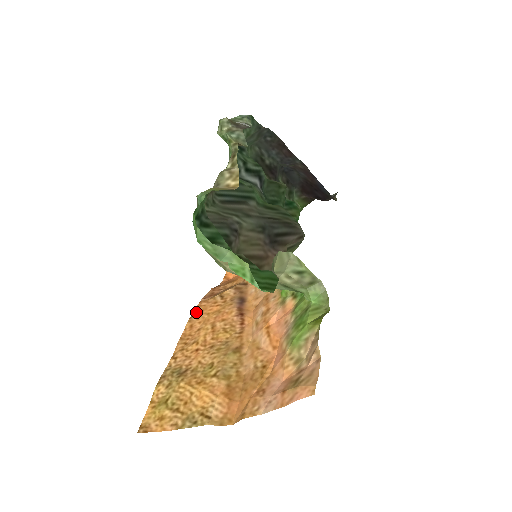
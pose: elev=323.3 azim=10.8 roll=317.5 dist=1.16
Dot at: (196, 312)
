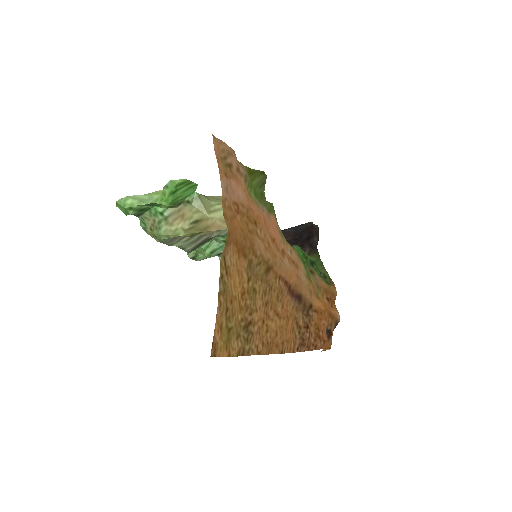
Dot at: (285, 349)
